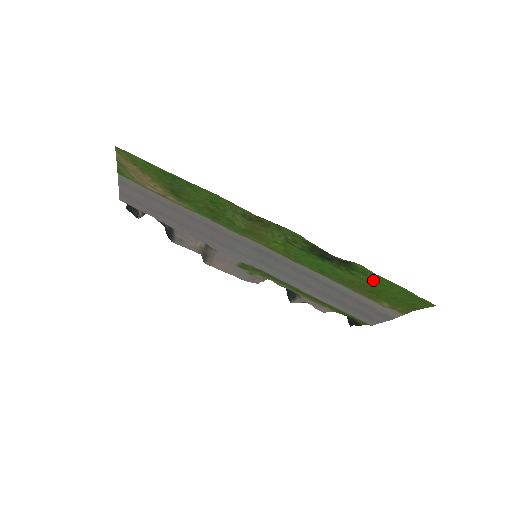
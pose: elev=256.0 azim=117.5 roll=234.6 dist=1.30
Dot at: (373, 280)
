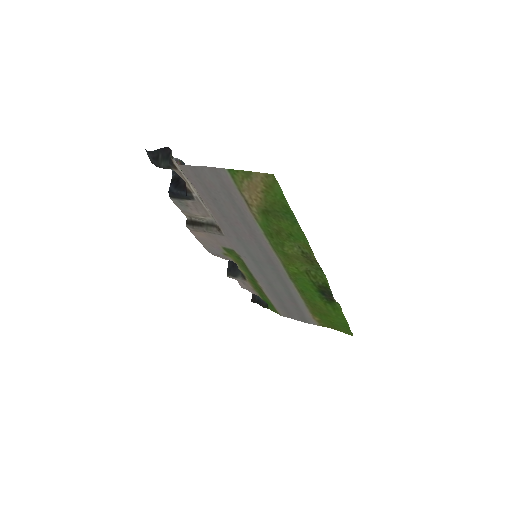
Dot at: (334, 313)
